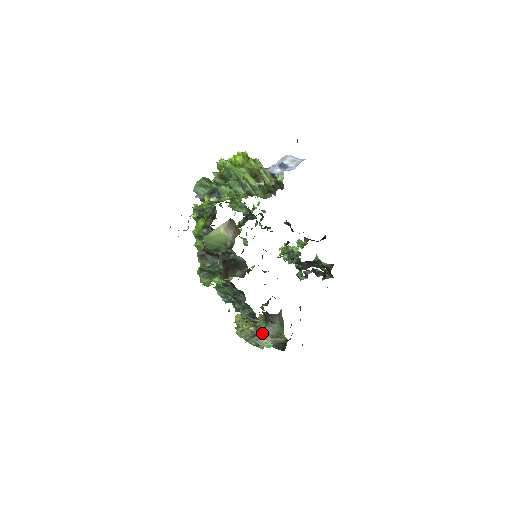
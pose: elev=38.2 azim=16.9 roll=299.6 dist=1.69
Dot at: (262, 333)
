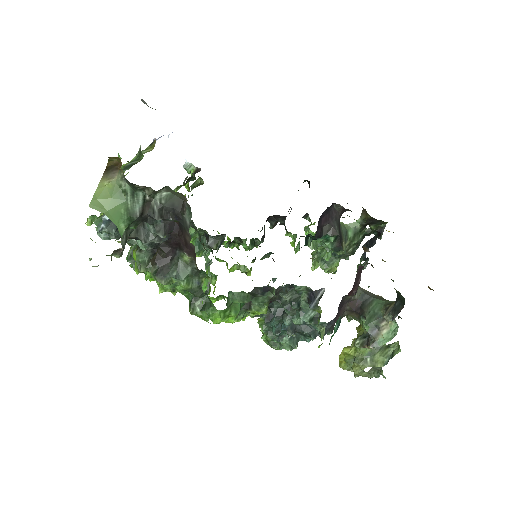
Dot at: (369, 328)
